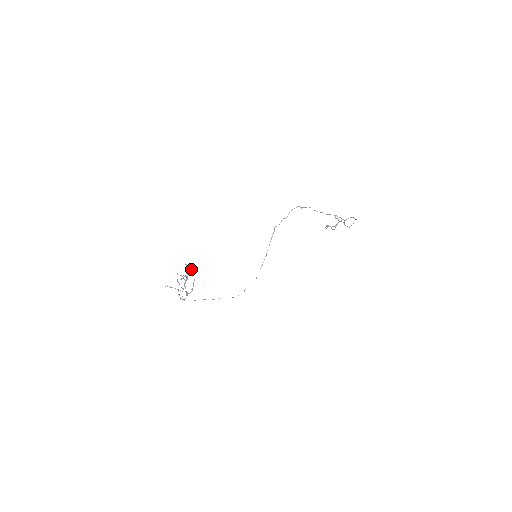
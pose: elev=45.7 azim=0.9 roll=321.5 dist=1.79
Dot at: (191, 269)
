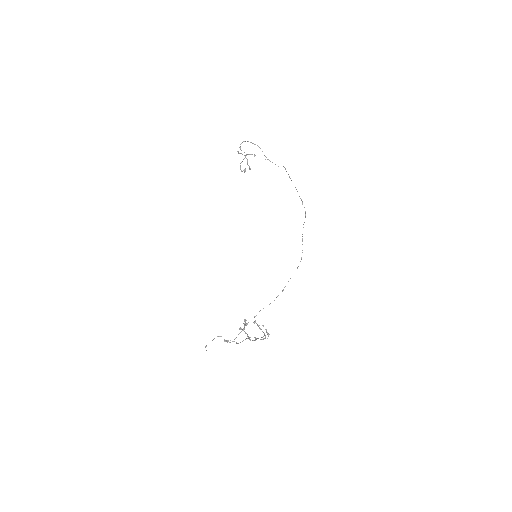
Dot at: (245, 321)
